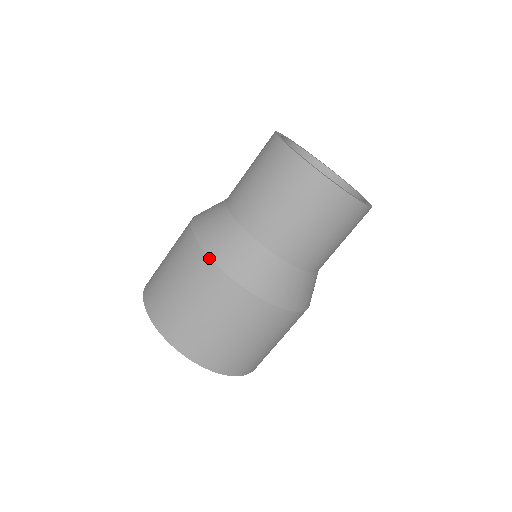
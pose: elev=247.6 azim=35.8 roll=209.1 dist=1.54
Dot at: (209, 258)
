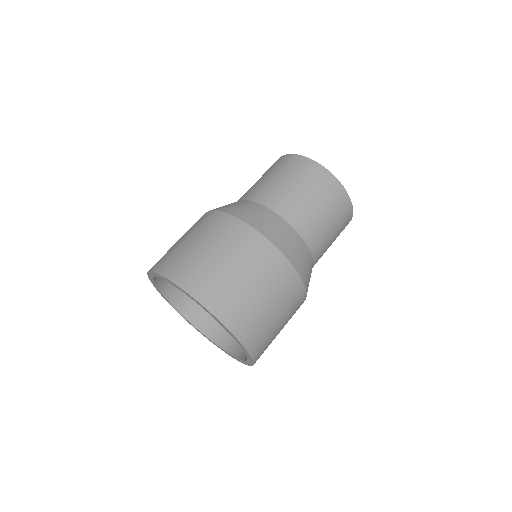
Dot at: (205, 213)
